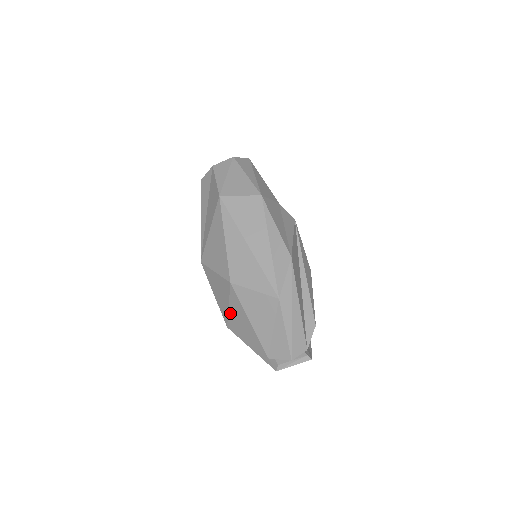
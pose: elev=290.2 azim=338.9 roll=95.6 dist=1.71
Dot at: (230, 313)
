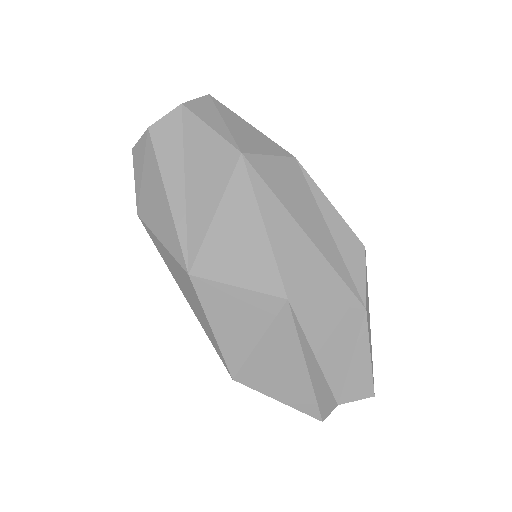
Dot at: (256, 353)
